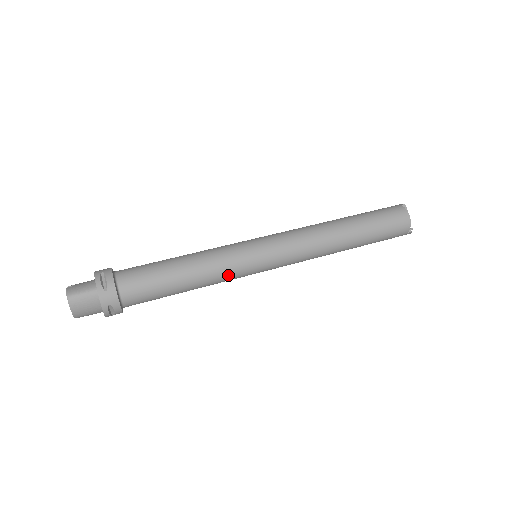
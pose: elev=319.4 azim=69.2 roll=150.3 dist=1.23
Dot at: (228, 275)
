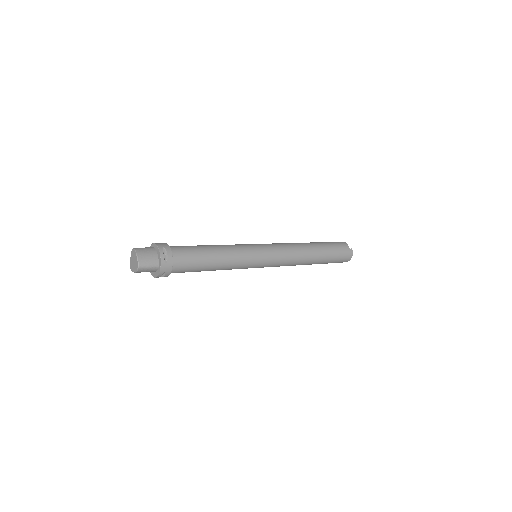
Dot at: (240, 250)
